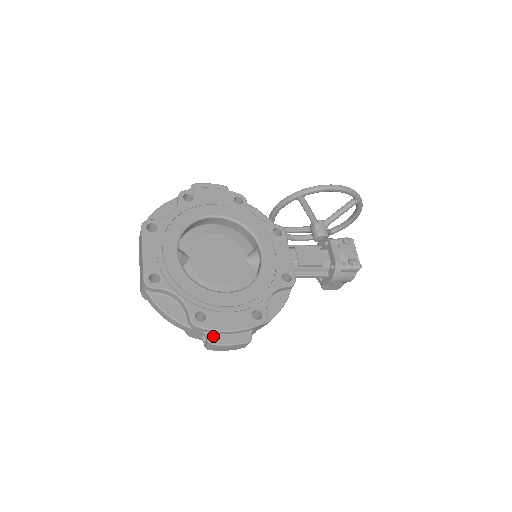
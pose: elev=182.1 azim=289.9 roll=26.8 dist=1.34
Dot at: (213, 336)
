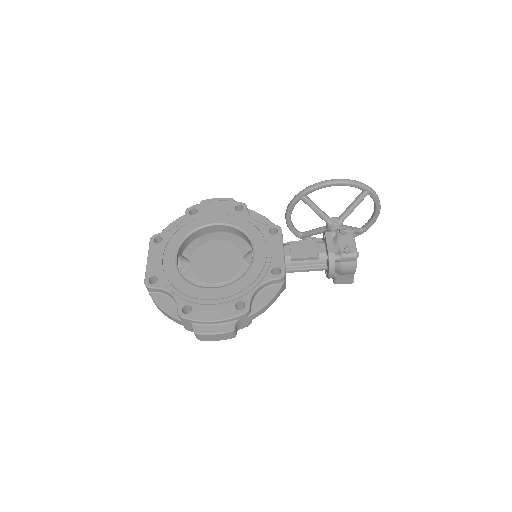
Dot at: (199, 326)
